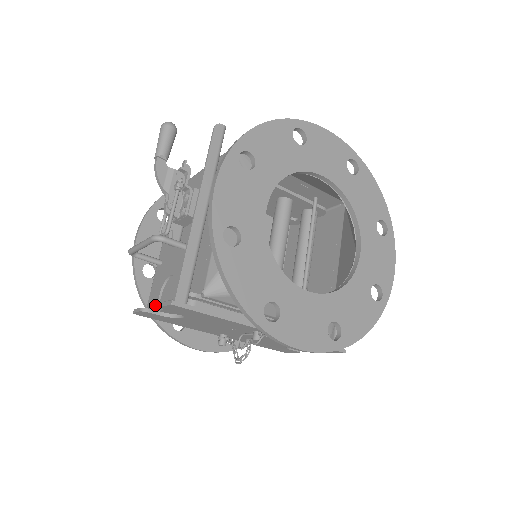
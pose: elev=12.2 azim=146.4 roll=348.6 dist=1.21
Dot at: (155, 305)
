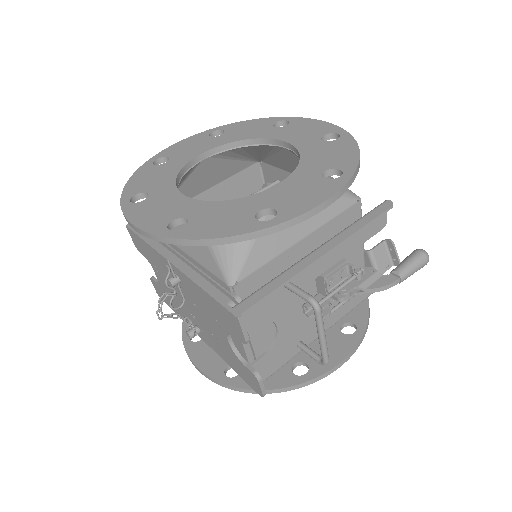
Dot at: occluded
